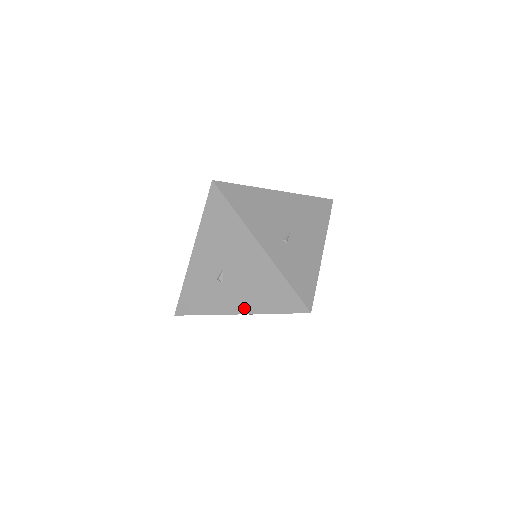
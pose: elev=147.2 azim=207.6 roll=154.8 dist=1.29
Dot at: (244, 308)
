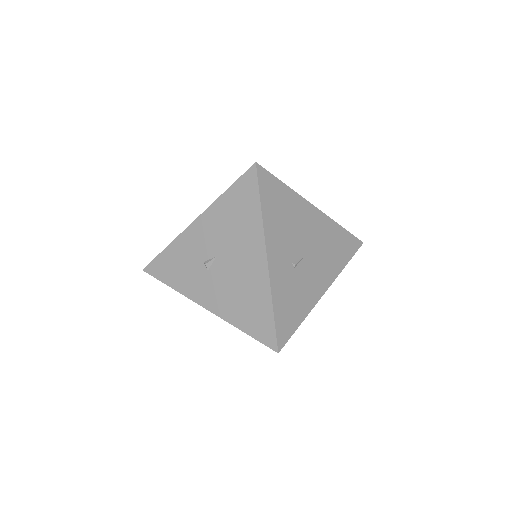
Dot at: (215, 307)
